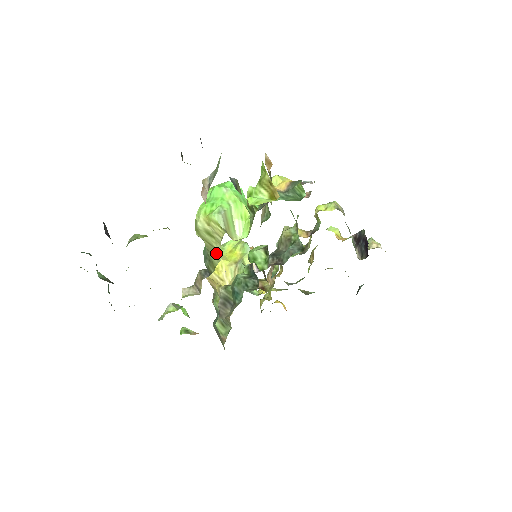
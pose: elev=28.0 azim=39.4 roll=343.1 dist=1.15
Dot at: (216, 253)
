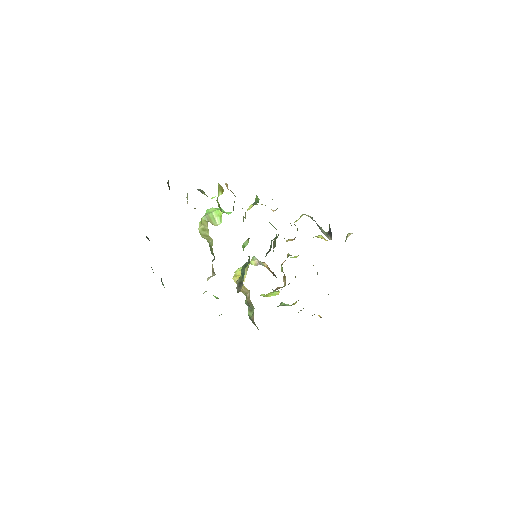
Dot at: (211, 240)
